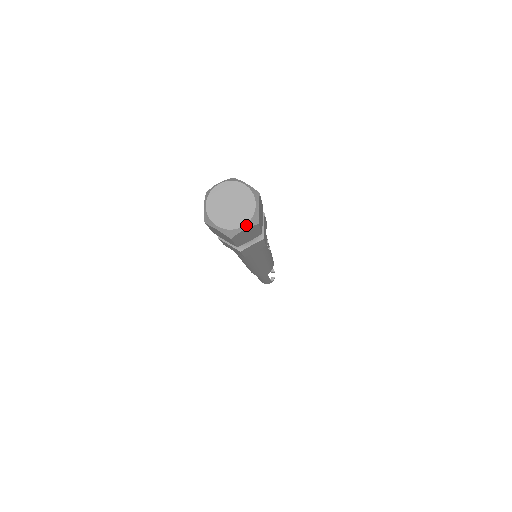
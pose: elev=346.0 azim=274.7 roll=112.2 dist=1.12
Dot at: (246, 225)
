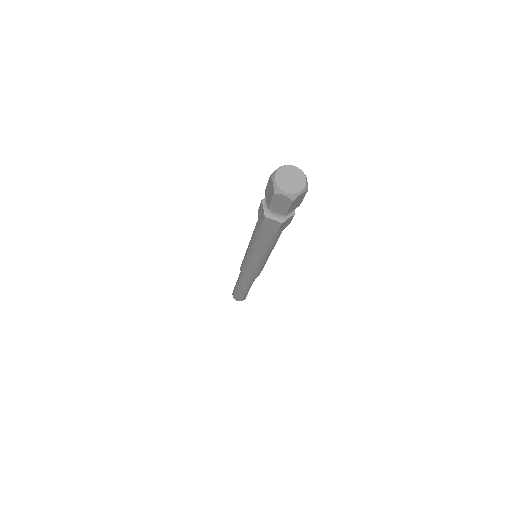
Dot at: (303, 190)
